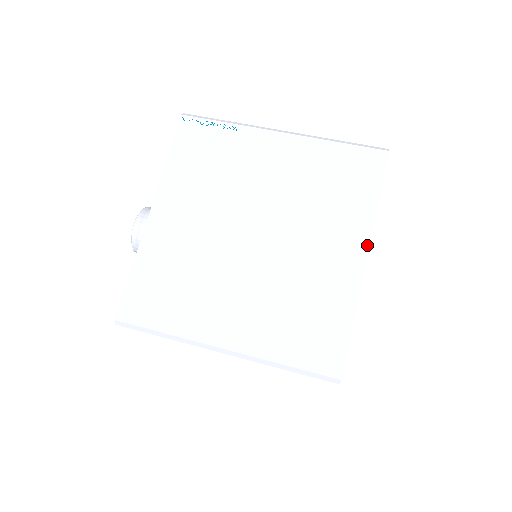
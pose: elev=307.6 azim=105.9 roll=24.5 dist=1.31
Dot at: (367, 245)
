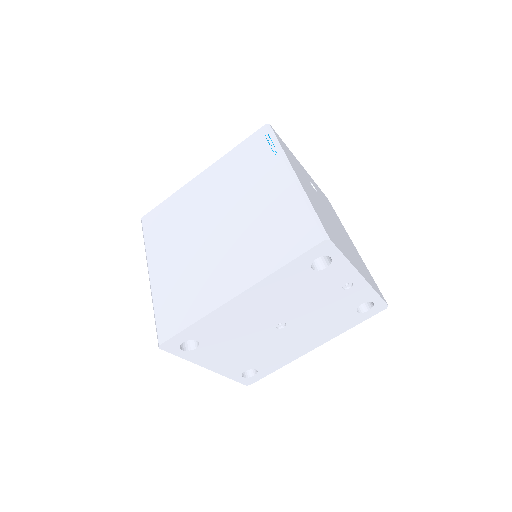
Dot at: (246, 288)
